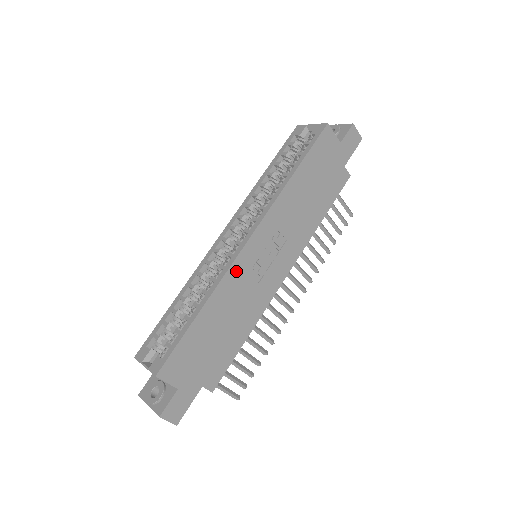
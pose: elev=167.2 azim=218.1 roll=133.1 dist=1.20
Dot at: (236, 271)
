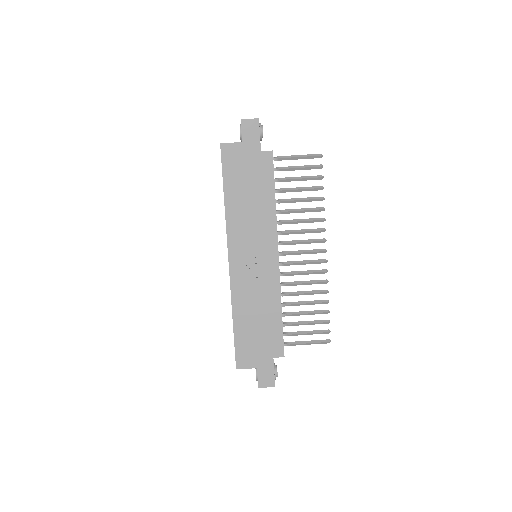
Dot at: (237, 284)
